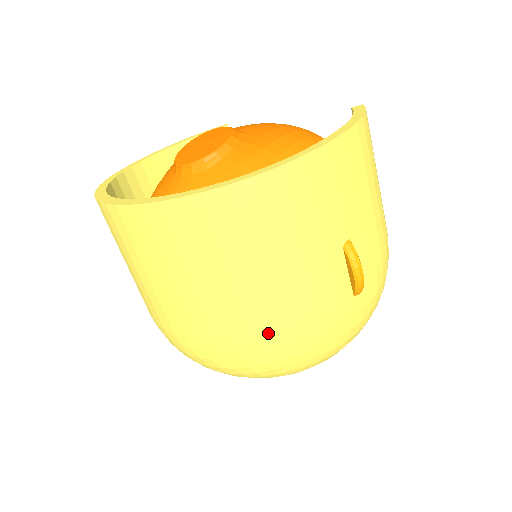
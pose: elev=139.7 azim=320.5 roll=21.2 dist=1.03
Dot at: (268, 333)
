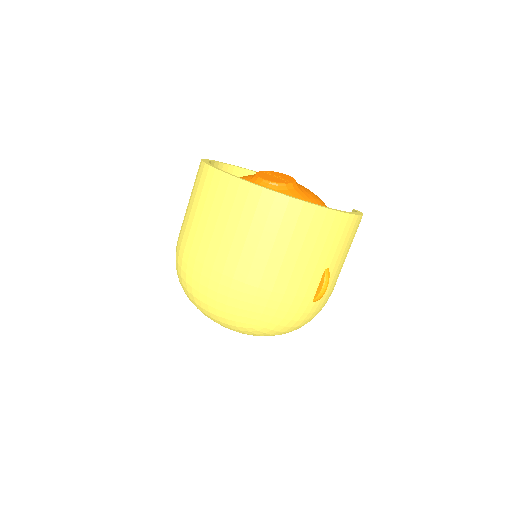
Dot at: (266, 291)
